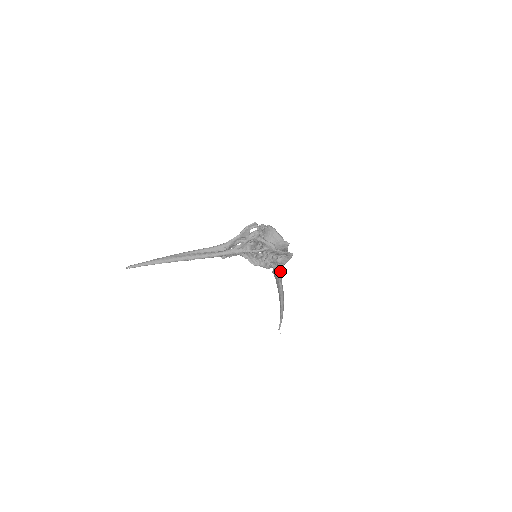
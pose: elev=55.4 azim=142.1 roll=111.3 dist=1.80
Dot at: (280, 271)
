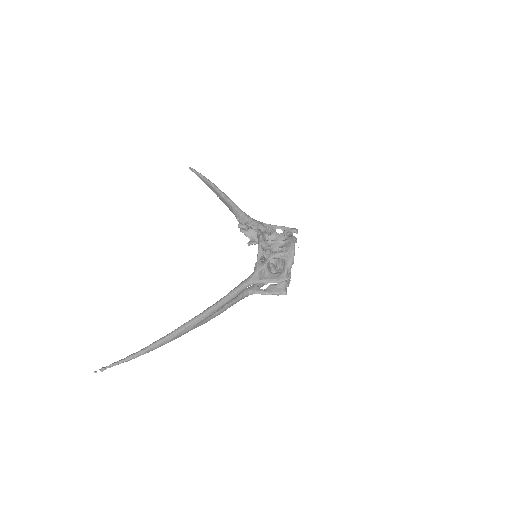
Dot at: (252, 281)
